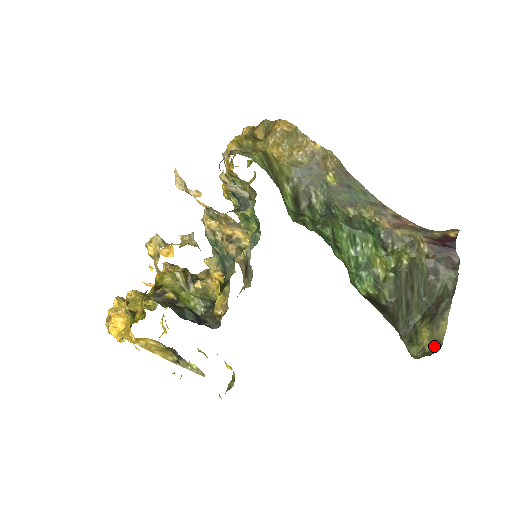
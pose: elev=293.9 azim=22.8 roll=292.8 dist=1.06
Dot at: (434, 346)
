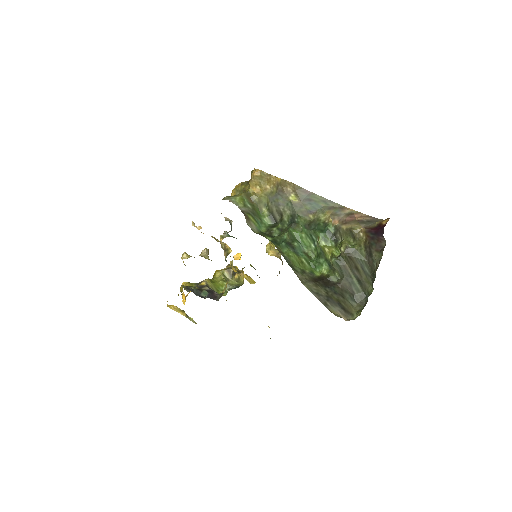
Dot at: occluded
